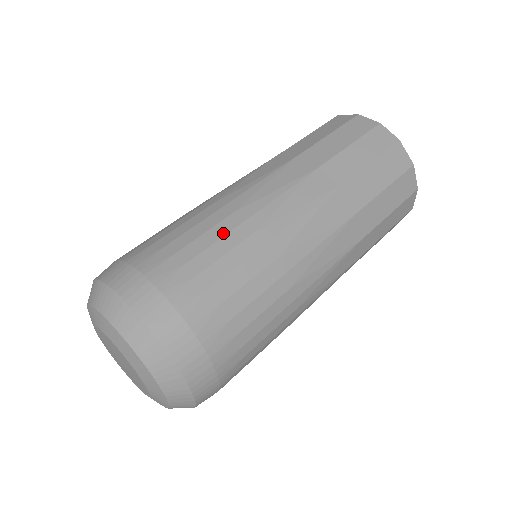
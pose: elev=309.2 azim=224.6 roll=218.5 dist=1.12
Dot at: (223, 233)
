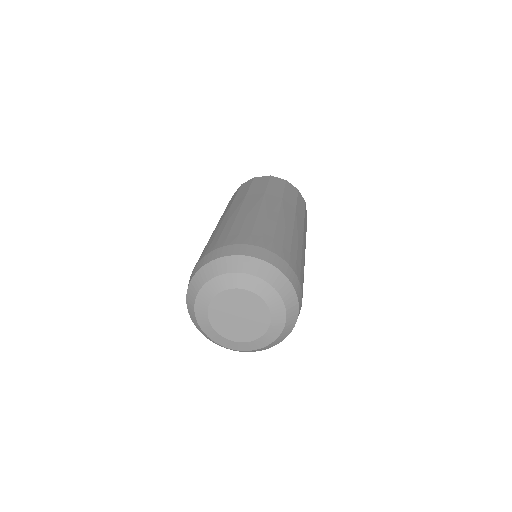
Dot at: (215, 234)
